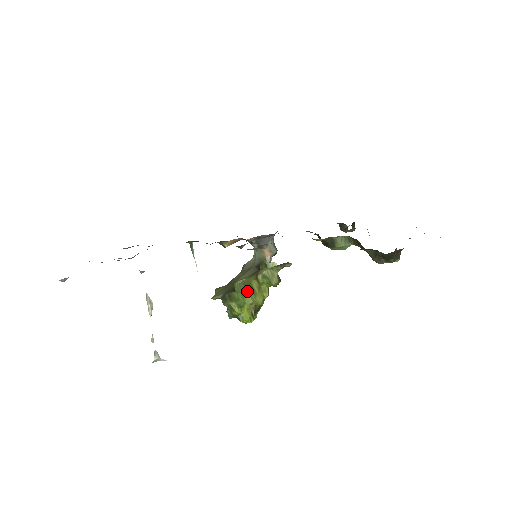
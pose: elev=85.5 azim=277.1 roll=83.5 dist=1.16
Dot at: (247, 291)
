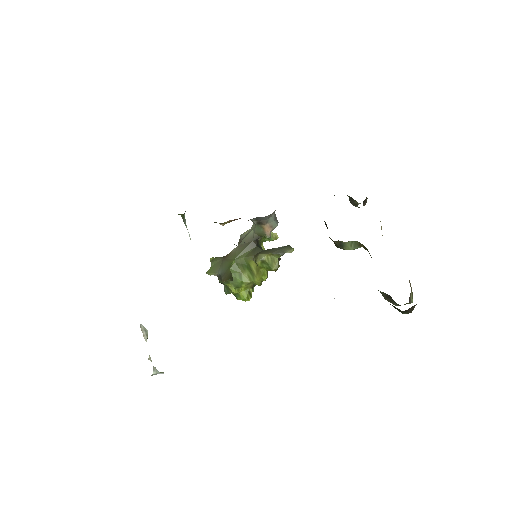
Dot at: (245, 271)
